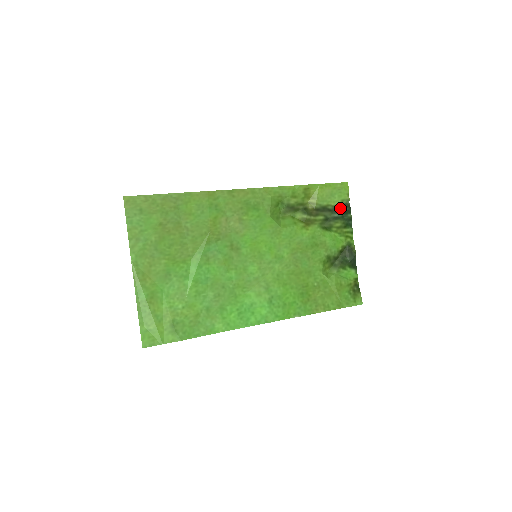
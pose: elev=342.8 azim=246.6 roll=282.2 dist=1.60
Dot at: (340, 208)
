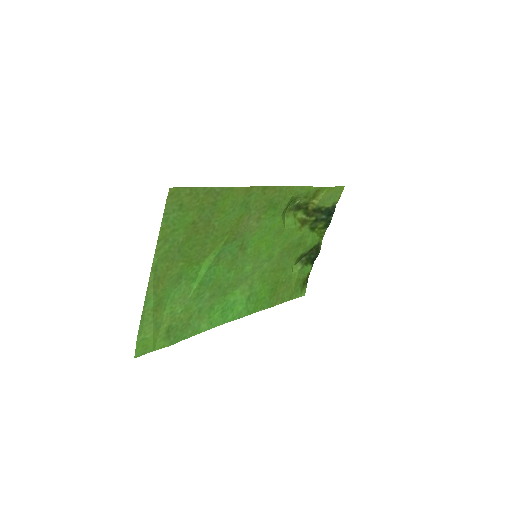
Dot at: (329, 210)
